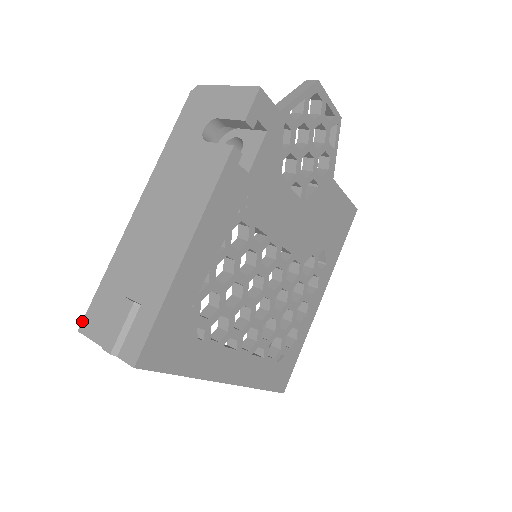
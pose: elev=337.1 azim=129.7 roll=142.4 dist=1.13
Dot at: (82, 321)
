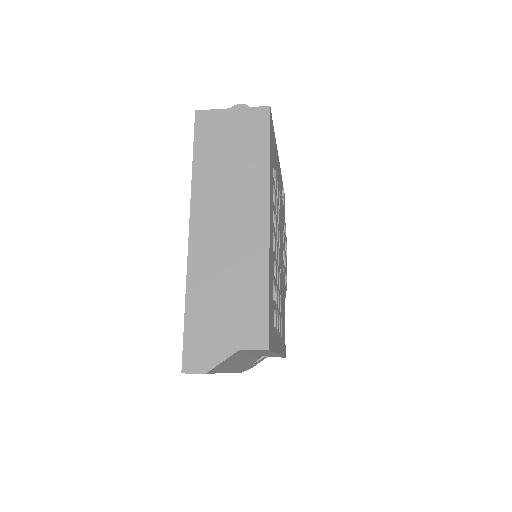
Dot at: occluded
